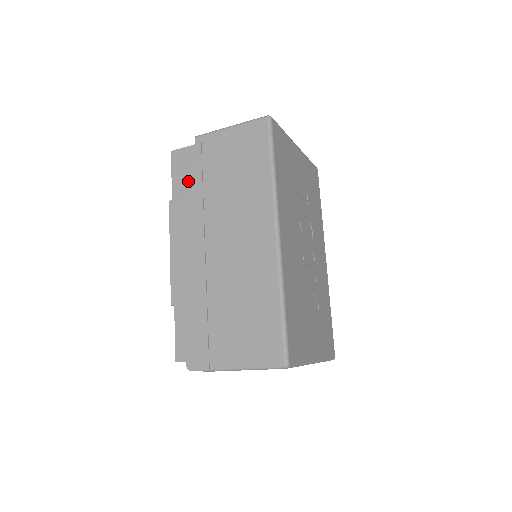
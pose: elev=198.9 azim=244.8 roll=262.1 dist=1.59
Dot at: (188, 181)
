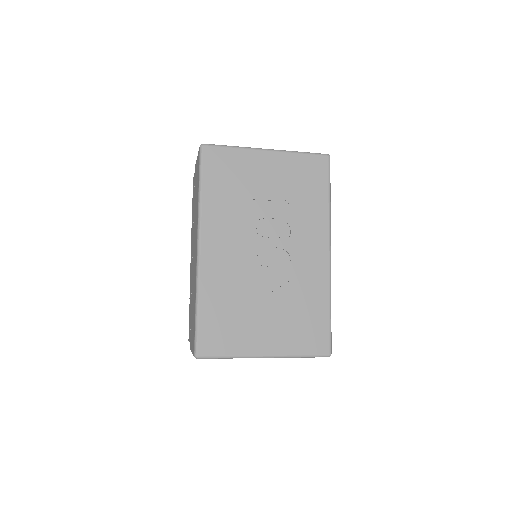
Dot at: (193, 203)
